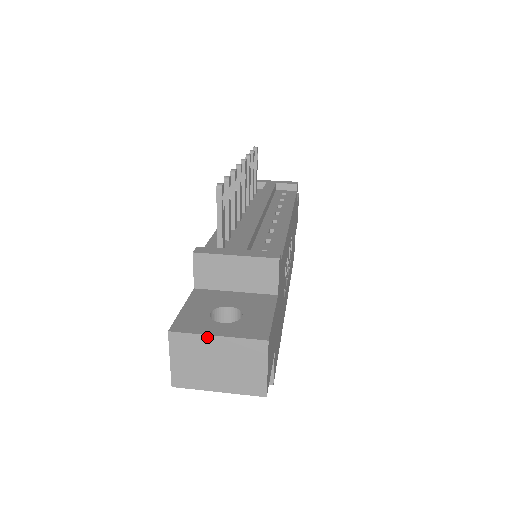
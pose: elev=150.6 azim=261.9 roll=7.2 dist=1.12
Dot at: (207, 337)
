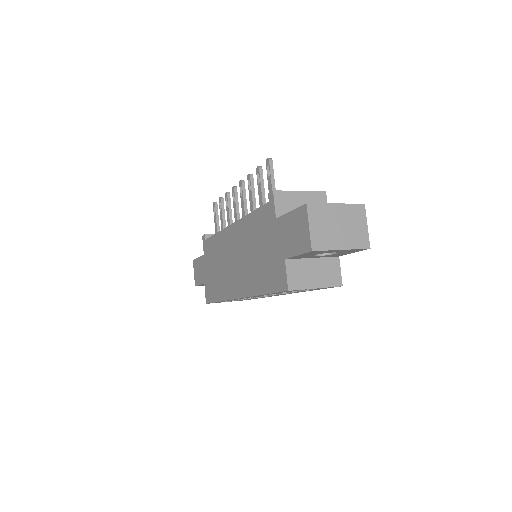
Dot at: (330, 205)
